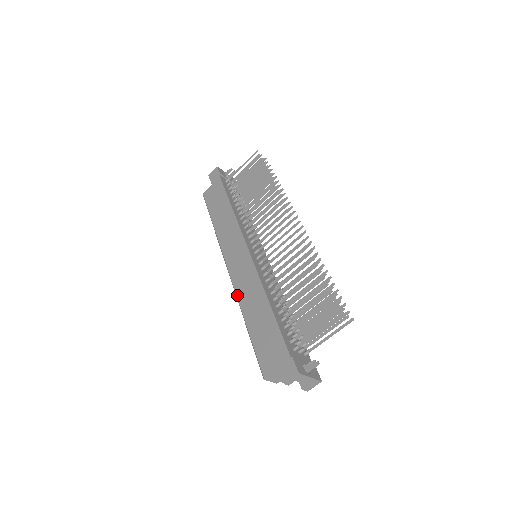
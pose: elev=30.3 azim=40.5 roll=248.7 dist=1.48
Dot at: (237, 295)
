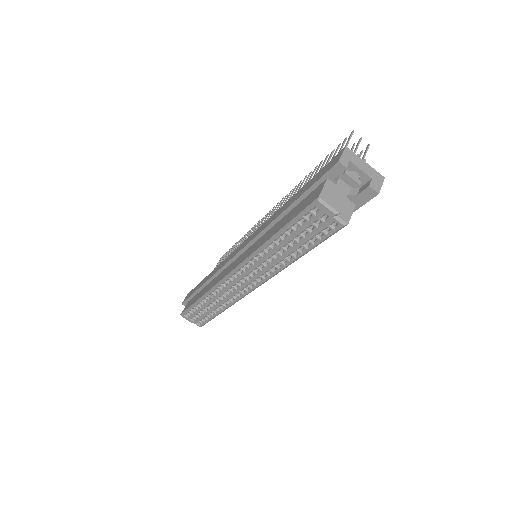
Dot at: (250, 254)
